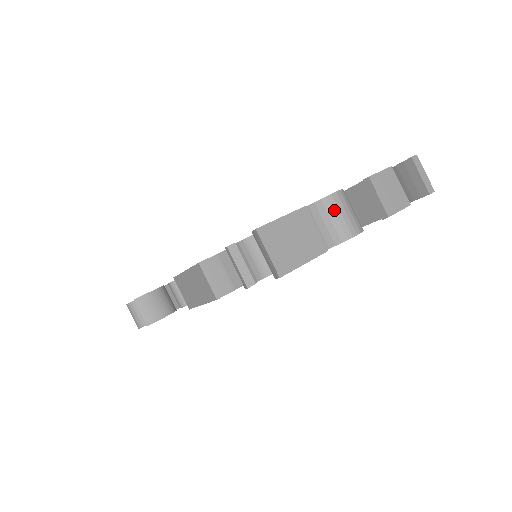
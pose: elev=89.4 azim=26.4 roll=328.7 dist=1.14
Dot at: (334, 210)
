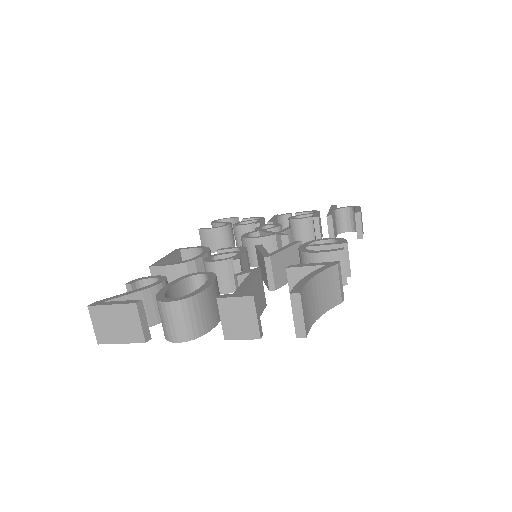
Dot at: (164, 315)
